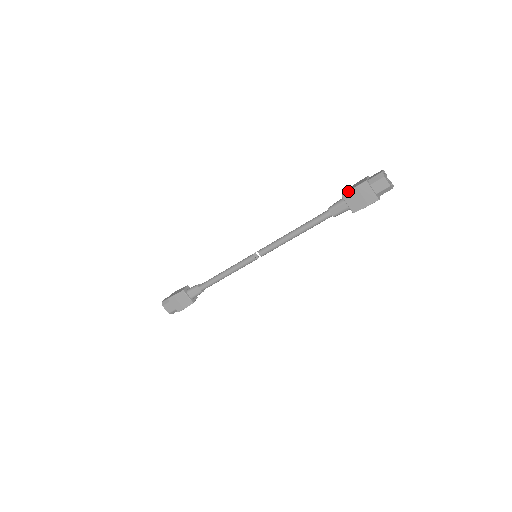
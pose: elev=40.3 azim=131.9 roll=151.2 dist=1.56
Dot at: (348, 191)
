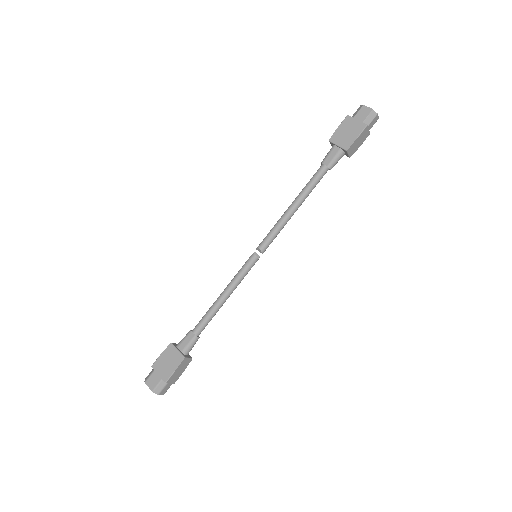
Dot at: (333, 133)
